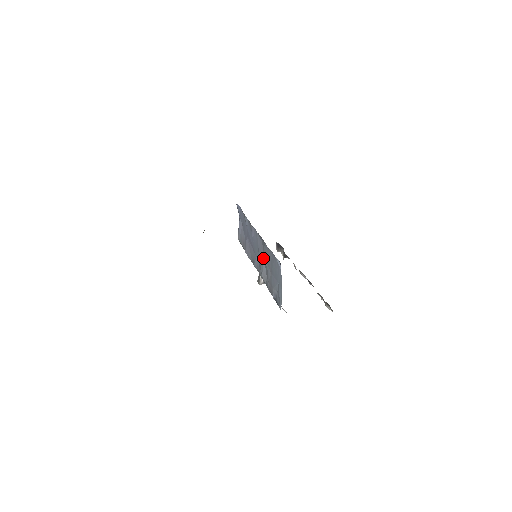
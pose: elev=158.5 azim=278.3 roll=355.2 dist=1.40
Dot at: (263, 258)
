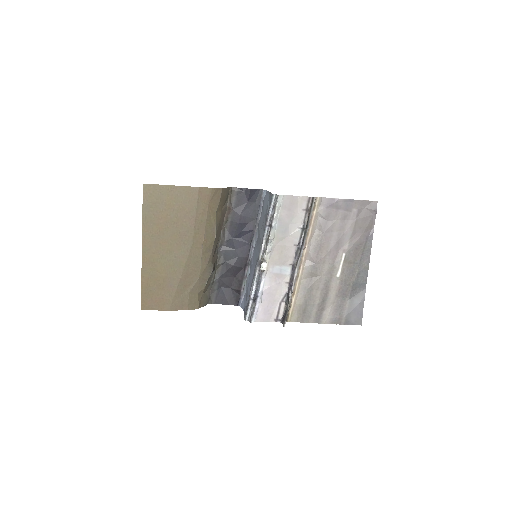
Dot at: (259, 235)
